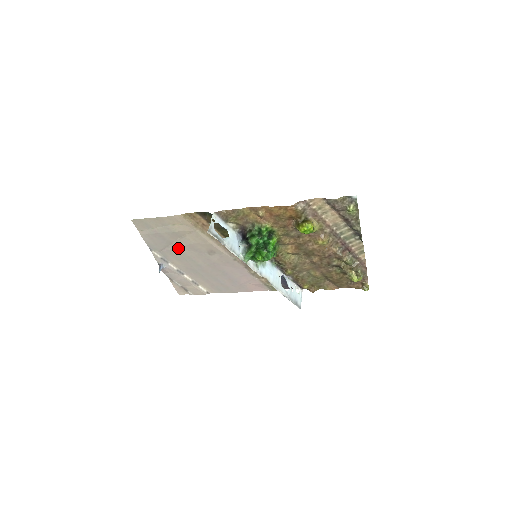
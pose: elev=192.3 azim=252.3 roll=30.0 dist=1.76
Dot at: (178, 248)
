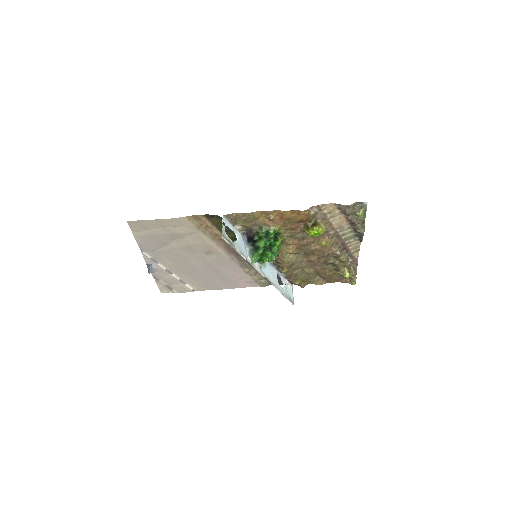
Dot at: (173, 249)
